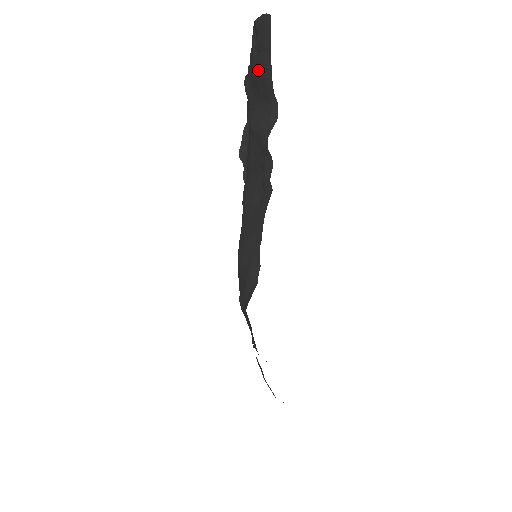
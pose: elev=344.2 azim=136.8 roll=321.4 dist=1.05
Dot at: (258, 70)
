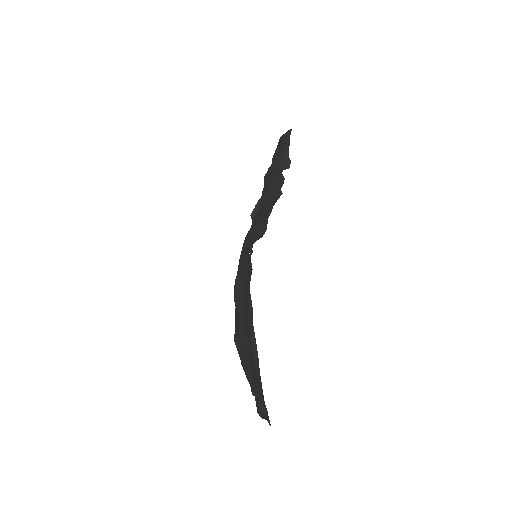
Dot at: (279, 152)
